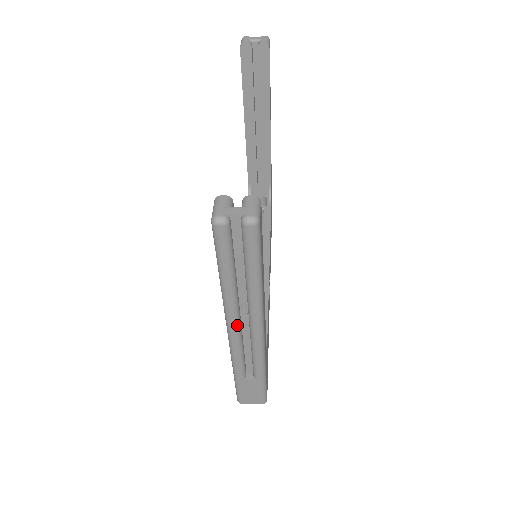
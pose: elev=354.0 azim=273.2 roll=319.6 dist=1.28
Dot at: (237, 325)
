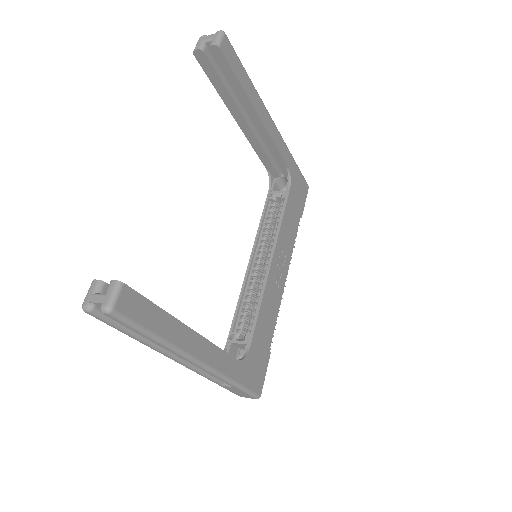
Dot at: (176, 359)
